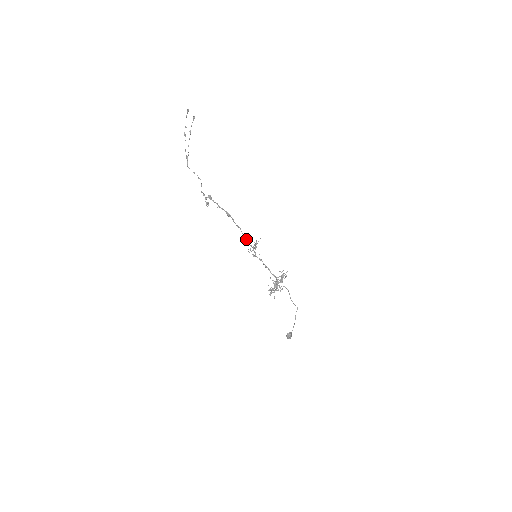
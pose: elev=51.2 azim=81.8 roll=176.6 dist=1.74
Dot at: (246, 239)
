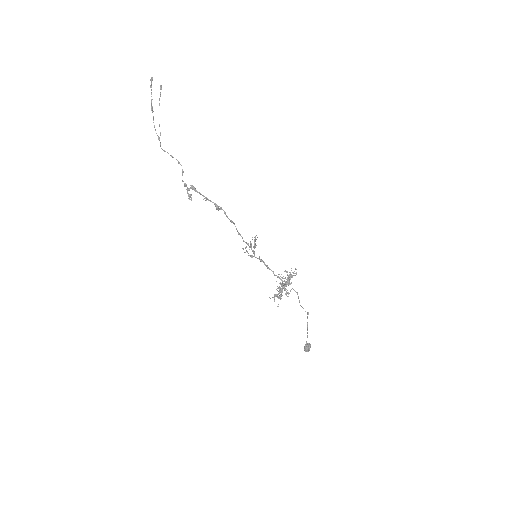
Dot at: (241, 236)
